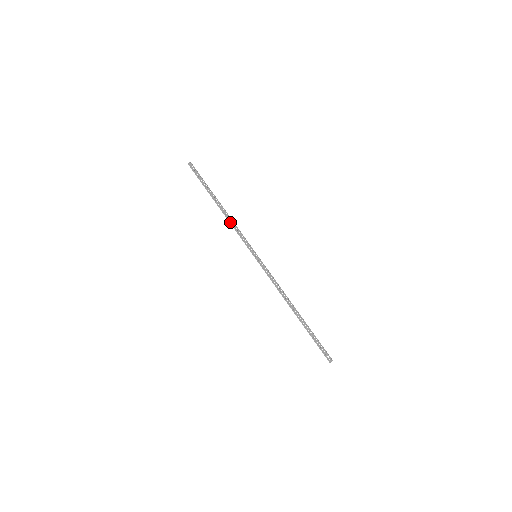
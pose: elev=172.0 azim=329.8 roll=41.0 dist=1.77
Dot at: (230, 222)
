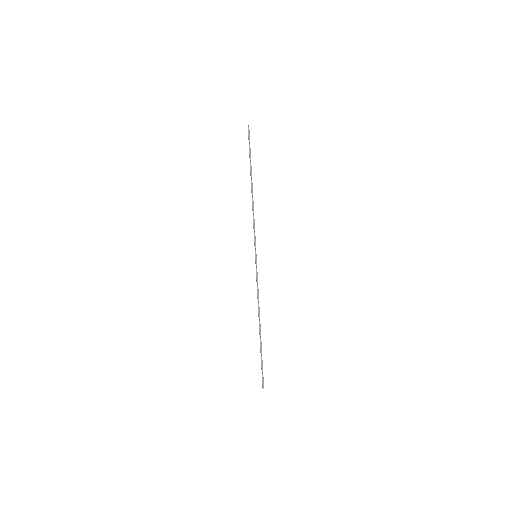
Dot at: (253, 209)
